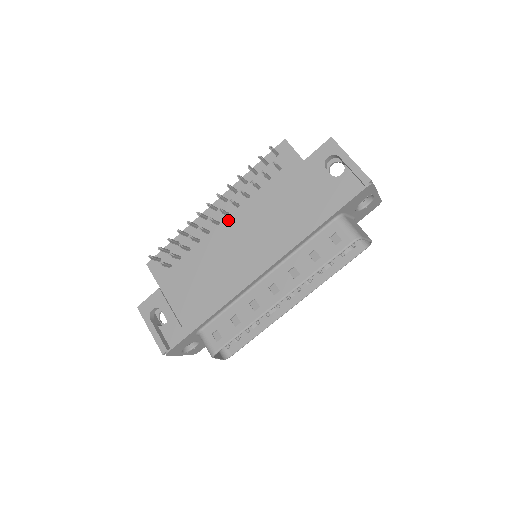
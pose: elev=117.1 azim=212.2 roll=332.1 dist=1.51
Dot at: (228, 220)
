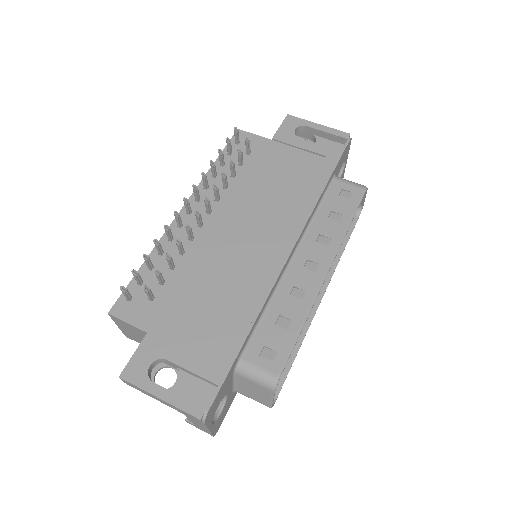
Dot at: (212, 217)
